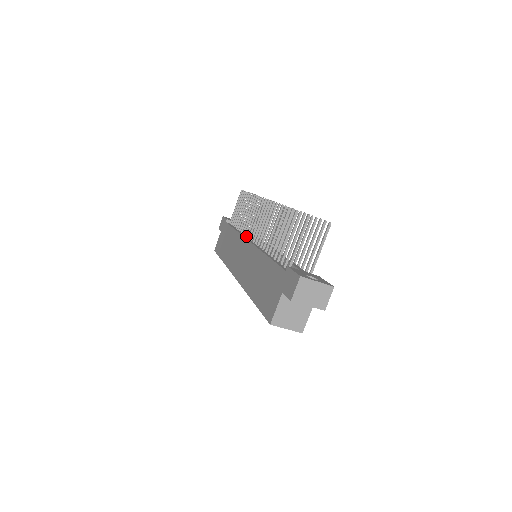
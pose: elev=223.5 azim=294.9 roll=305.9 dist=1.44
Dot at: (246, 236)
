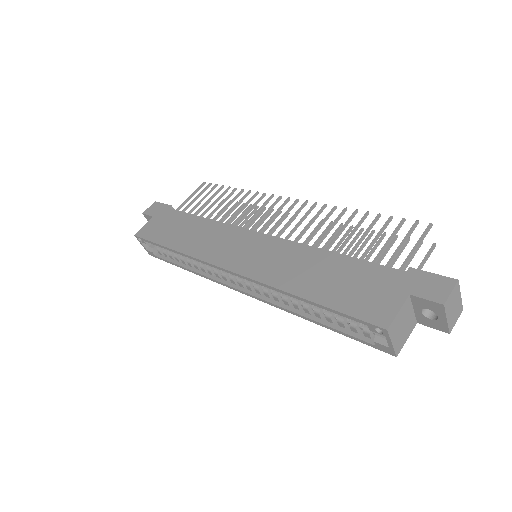
Dot at: occluded
